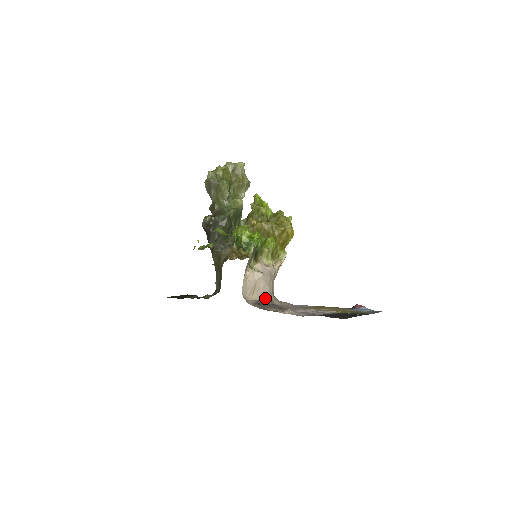
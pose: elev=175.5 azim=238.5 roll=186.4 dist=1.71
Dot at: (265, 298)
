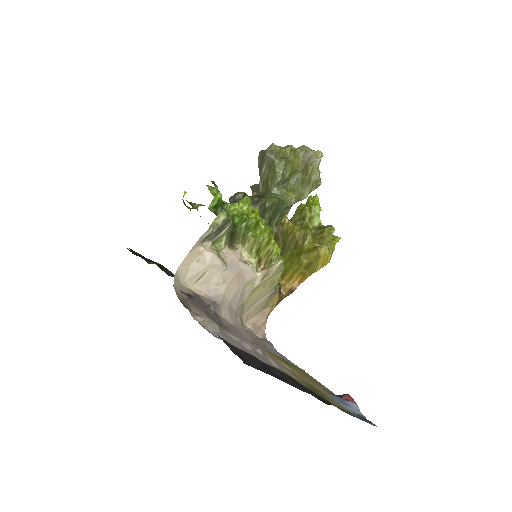
Dot at: (211, 299)
